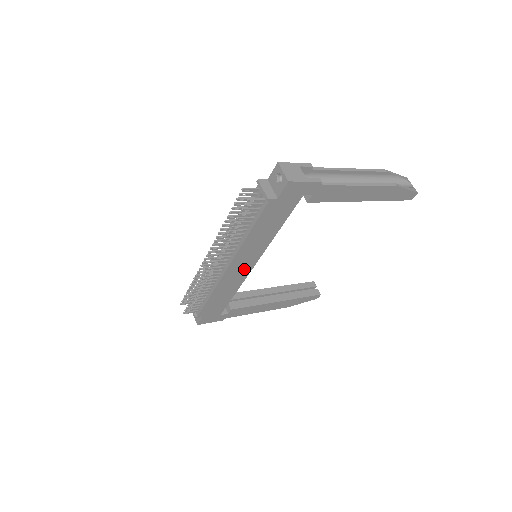
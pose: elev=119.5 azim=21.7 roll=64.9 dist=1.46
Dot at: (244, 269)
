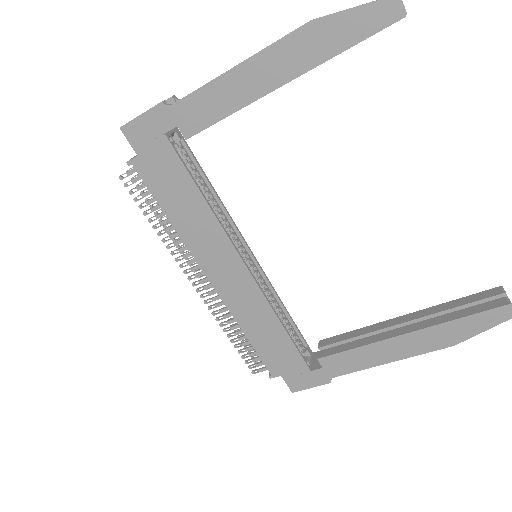
Dot at: (238, 277)
